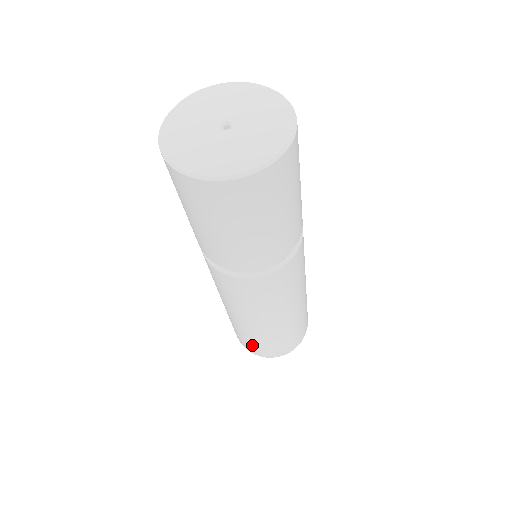
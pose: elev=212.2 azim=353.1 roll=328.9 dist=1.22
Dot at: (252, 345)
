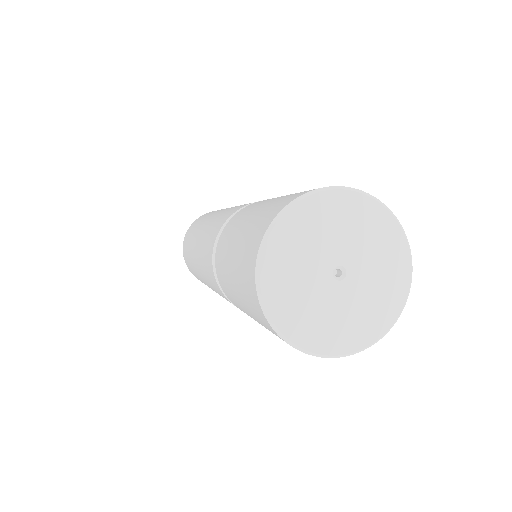
Dot at: occluded
